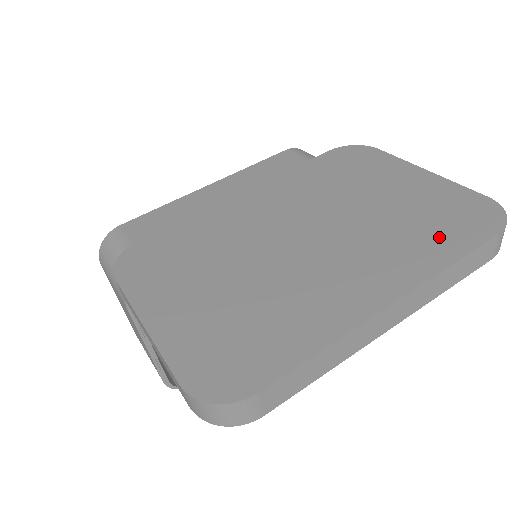
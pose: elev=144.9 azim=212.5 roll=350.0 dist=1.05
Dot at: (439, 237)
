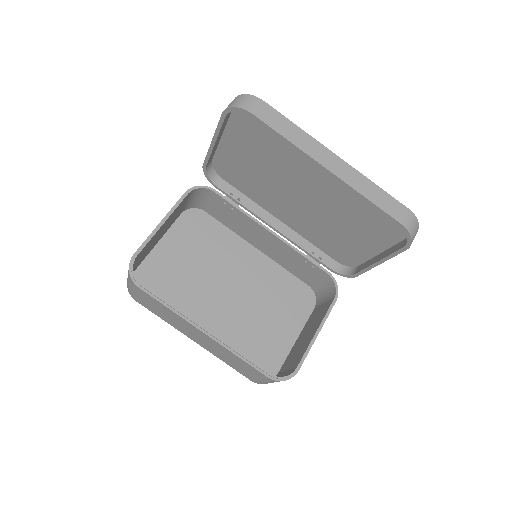
Dot at: occluded
